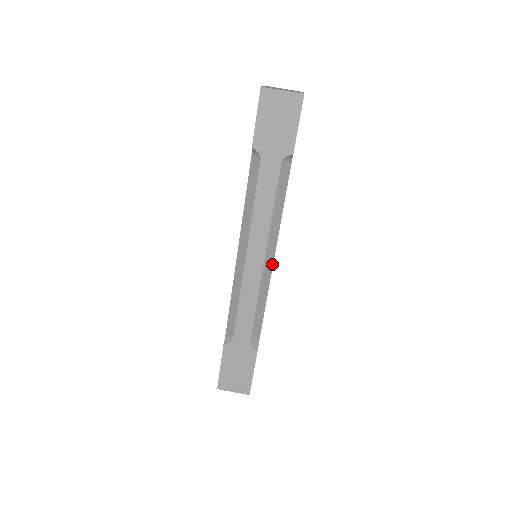
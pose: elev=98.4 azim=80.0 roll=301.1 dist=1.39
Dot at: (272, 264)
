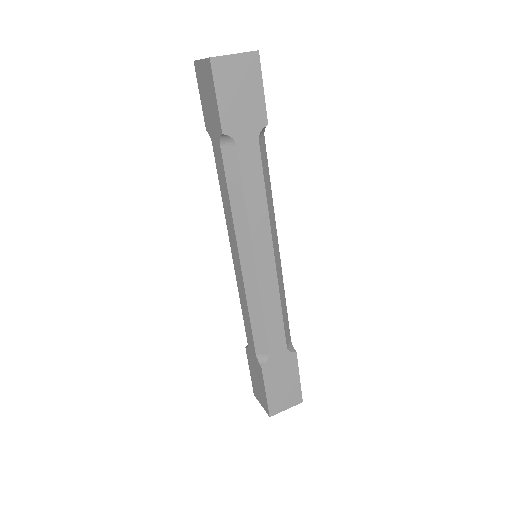
Dot at: (279, 255)
